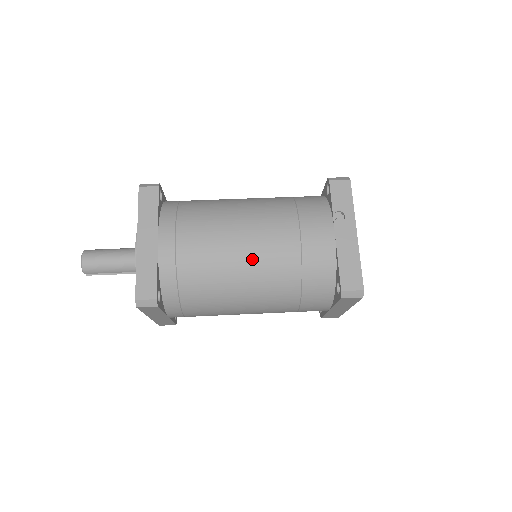
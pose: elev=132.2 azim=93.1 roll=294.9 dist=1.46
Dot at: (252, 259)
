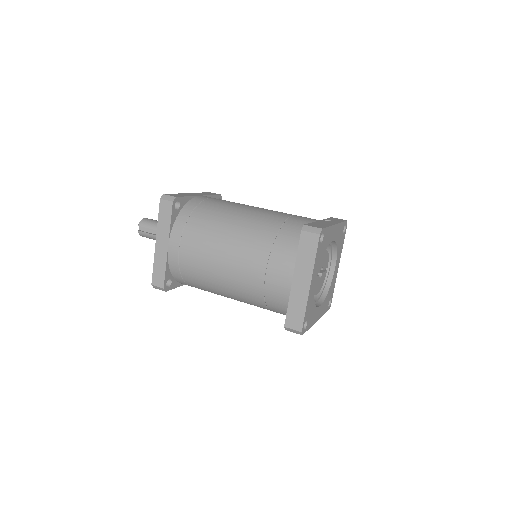
Dot at: (251, 212)
